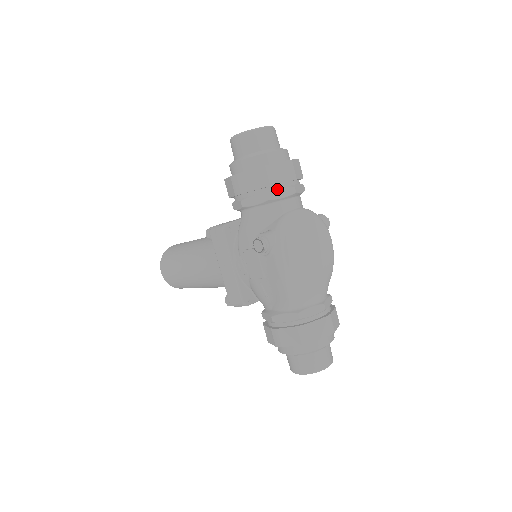
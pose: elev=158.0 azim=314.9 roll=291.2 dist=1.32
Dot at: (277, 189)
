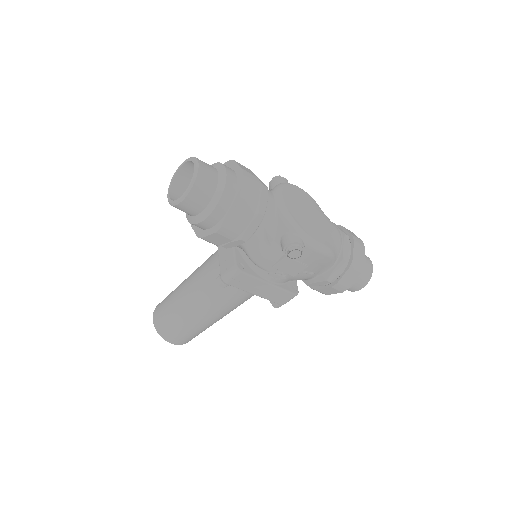
Dot at: (259, 202)
